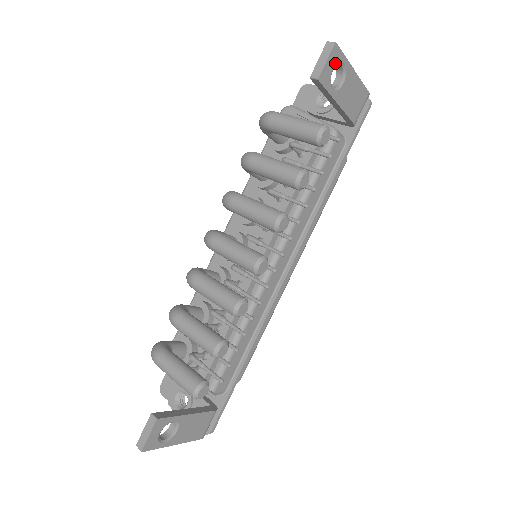
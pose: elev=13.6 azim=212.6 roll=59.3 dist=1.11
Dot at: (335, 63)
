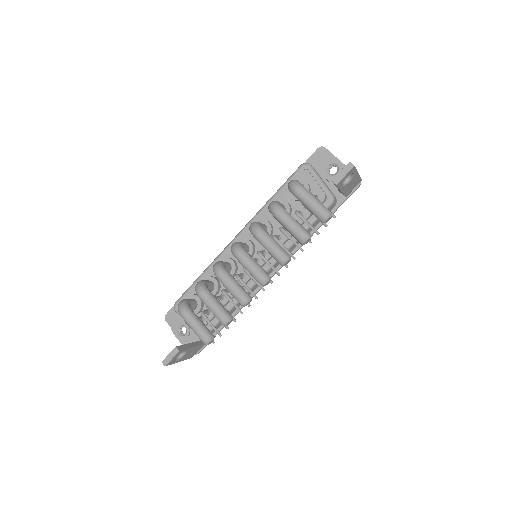
Dot at: occluded
